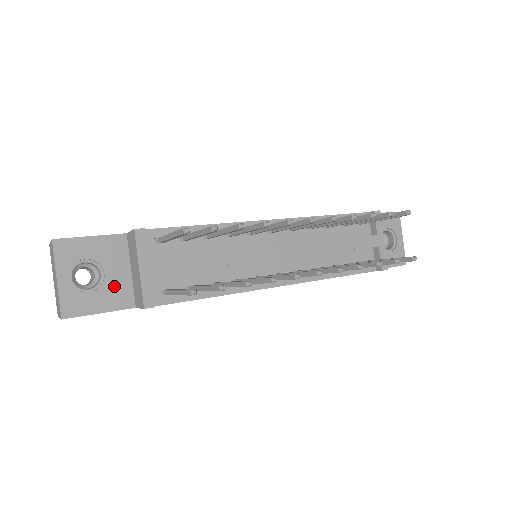
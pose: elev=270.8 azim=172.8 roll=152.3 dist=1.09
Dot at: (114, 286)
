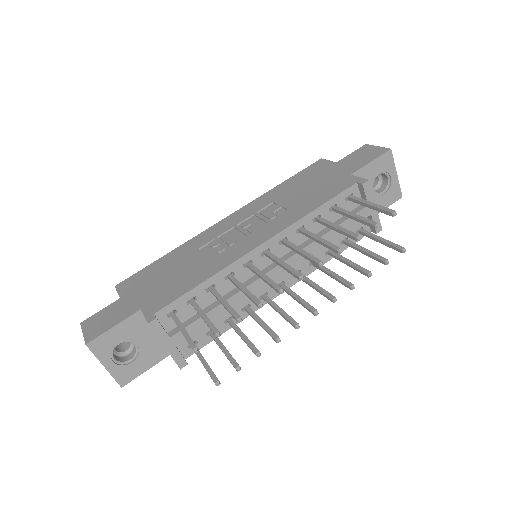
Dot at: (149, 349)
